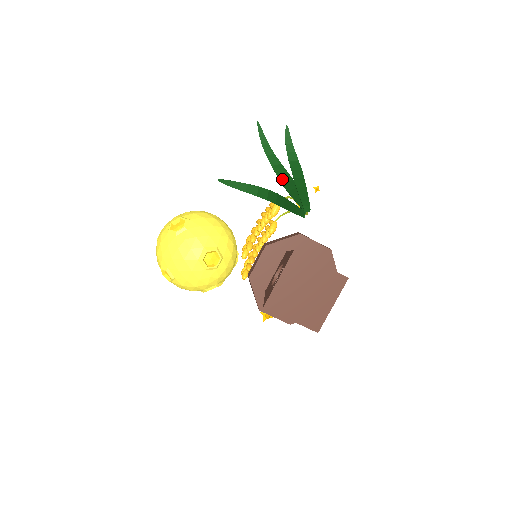
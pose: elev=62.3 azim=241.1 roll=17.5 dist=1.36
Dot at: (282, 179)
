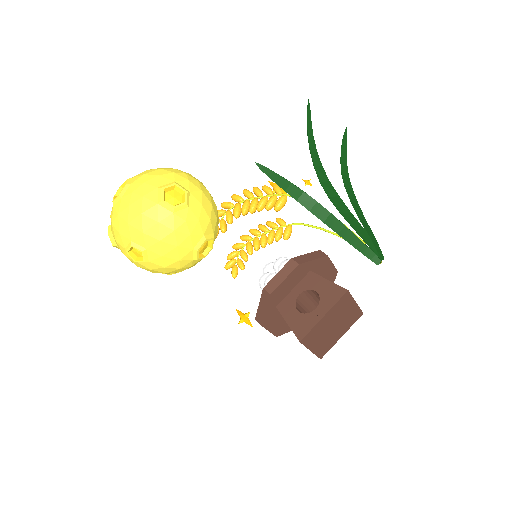
Dot at: (328, 190)
